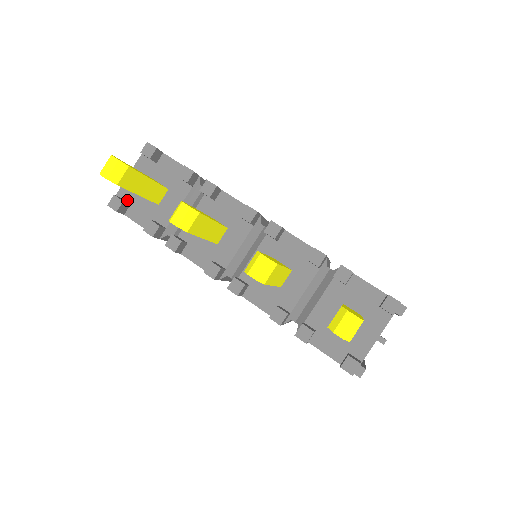
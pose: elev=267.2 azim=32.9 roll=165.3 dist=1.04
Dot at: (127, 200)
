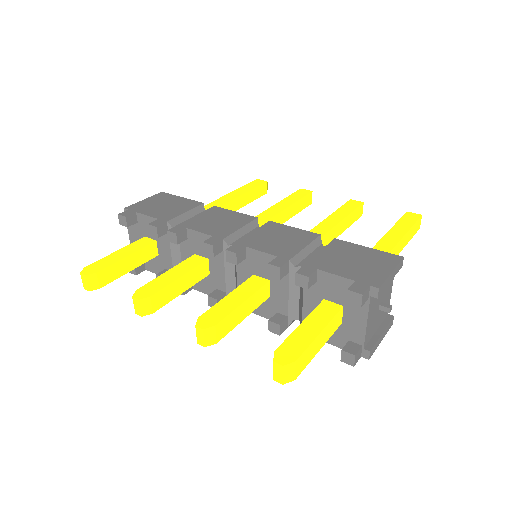
Dot at: occluded
